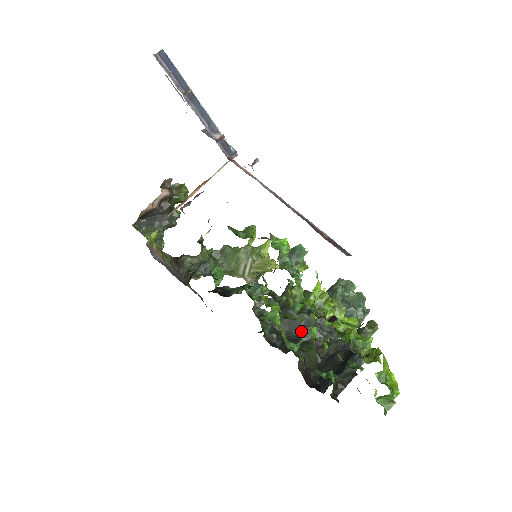
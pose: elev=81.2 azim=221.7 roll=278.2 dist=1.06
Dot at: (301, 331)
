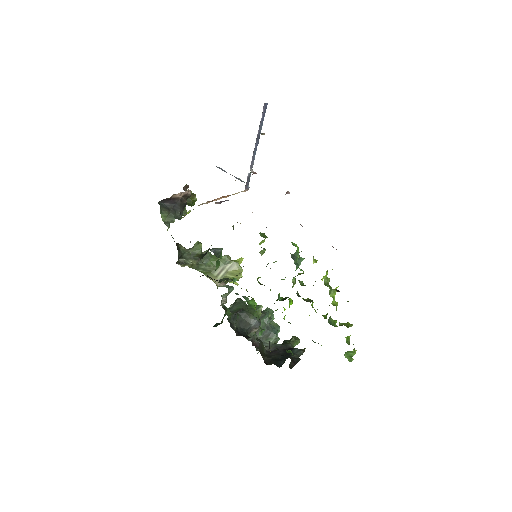
Dot at: (249, 331)
